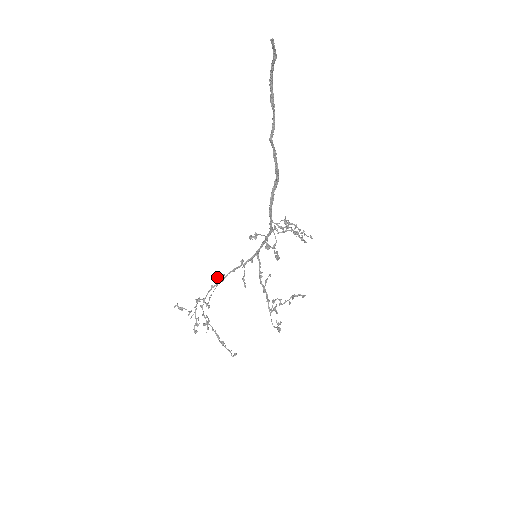
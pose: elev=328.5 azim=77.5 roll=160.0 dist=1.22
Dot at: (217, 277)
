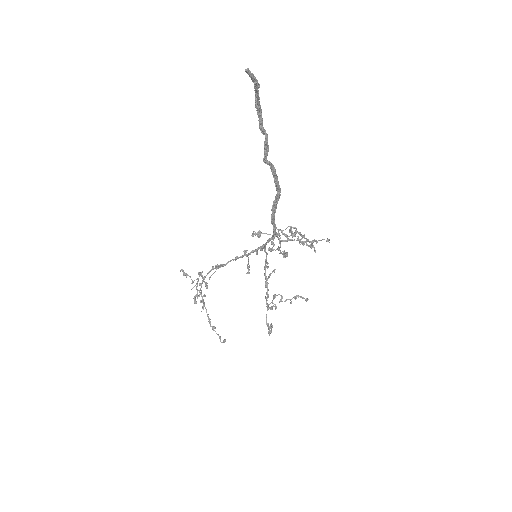
Dot at: (215, 265)
